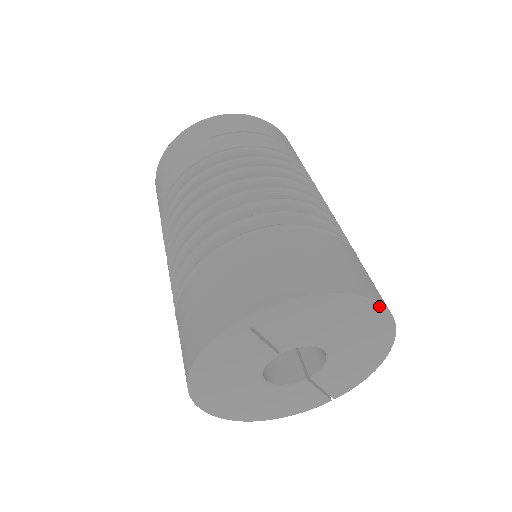
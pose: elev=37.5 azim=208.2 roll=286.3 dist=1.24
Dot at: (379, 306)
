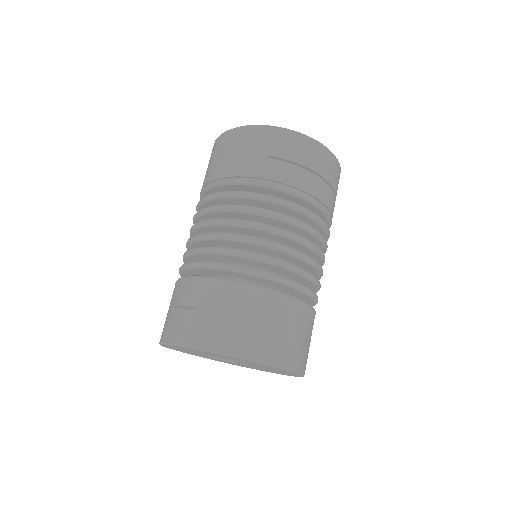
Dot at: (295, 373)
